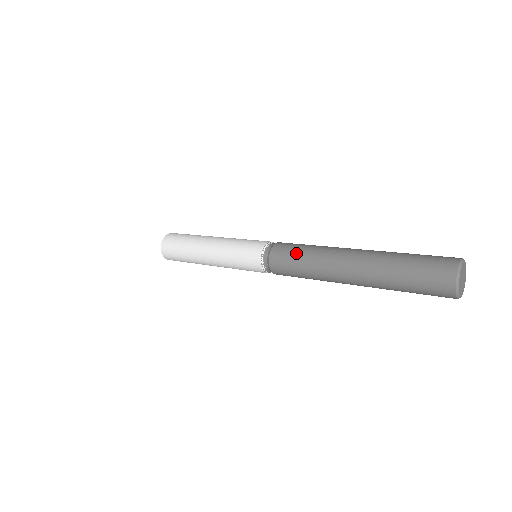
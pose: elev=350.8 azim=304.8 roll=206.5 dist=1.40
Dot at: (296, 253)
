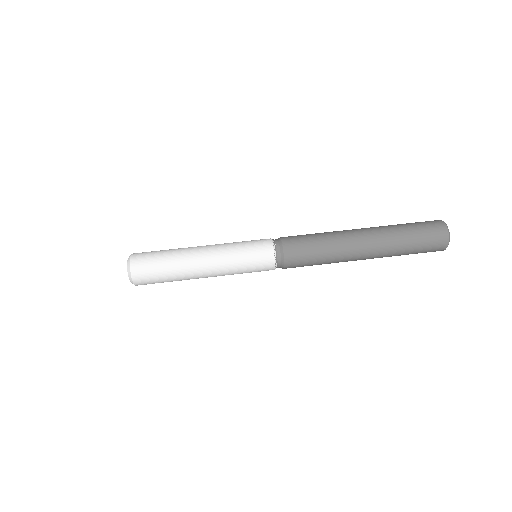
Dot at: (311, 241)
